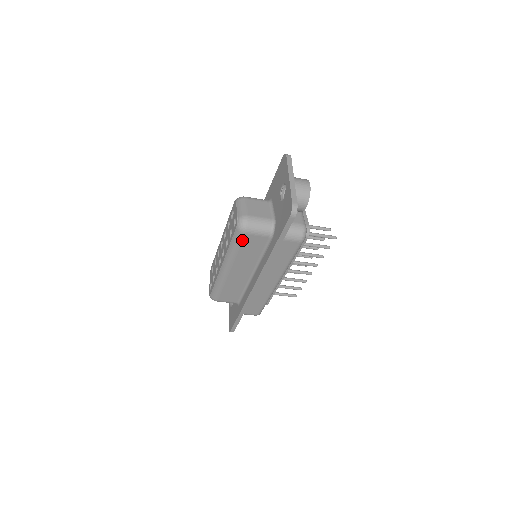
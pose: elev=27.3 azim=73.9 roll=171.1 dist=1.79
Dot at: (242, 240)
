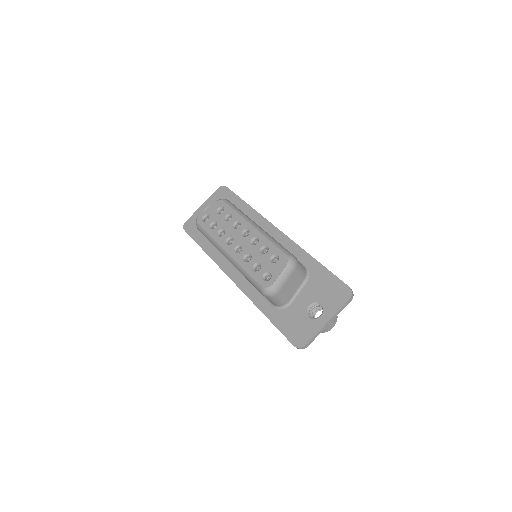
Dot at: (256, 288)
